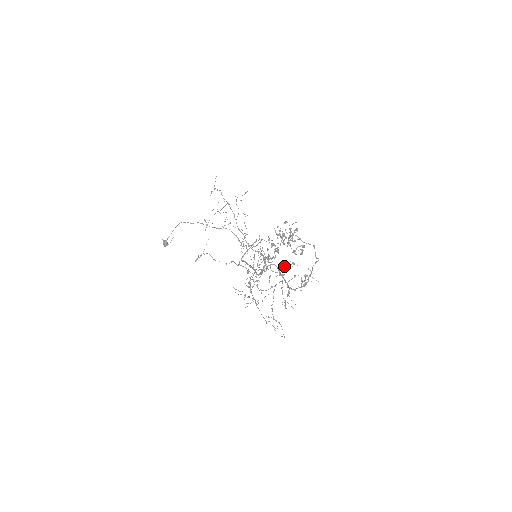
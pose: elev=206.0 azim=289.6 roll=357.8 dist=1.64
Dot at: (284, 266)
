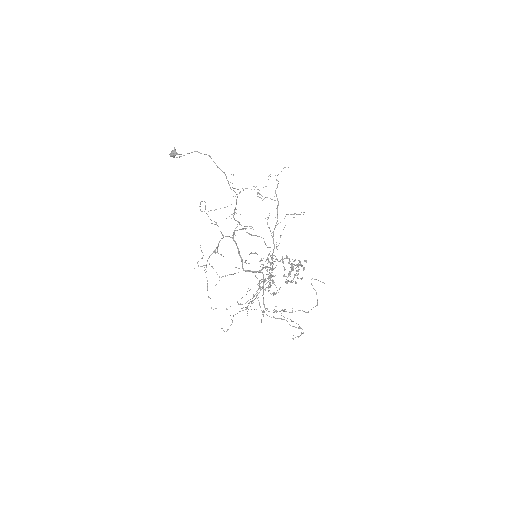
Dot at: occluded
